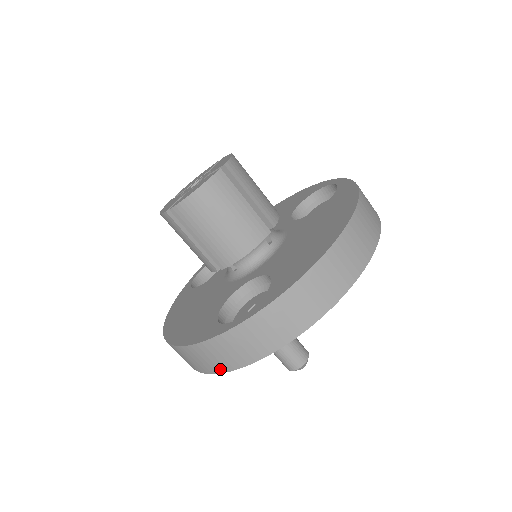
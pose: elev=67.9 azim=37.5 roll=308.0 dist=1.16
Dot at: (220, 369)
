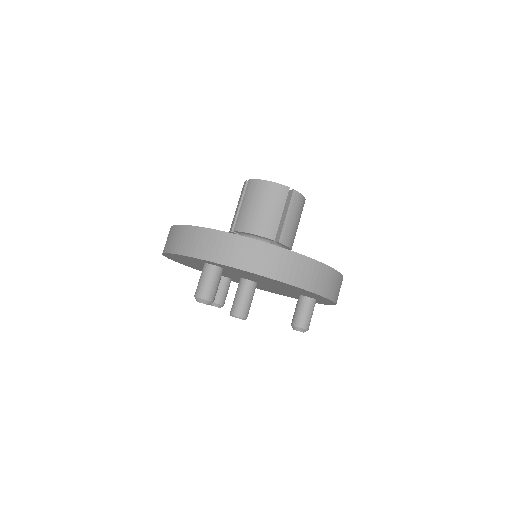
Dot at: (172, 249)
